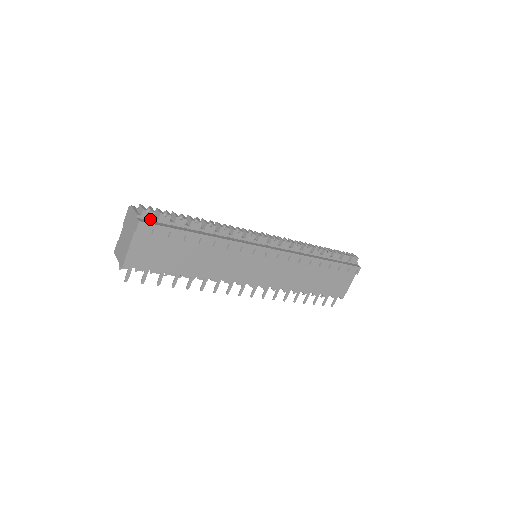
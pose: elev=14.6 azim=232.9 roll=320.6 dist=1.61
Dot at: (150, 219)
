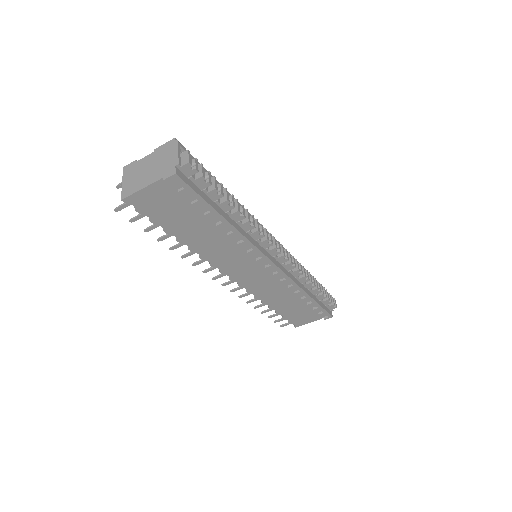
Dot at: (188, 174)
